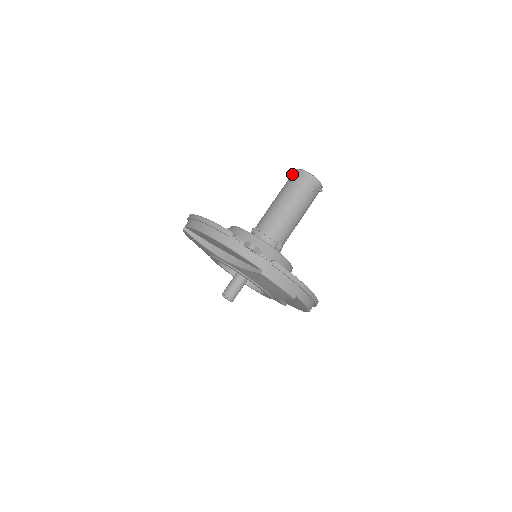
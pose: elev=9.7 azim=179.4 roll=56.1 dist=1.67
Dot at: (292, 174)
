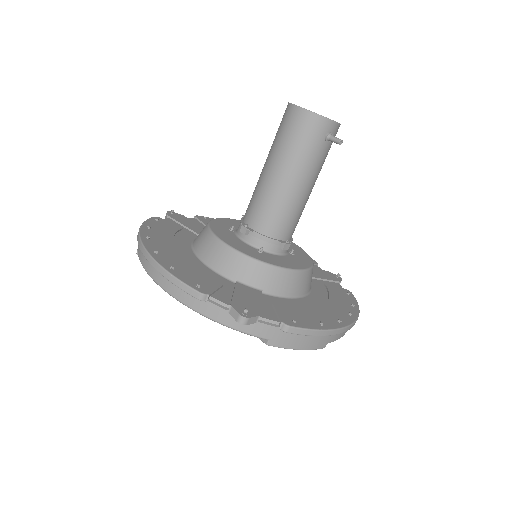
Dot at: (285, 115)
